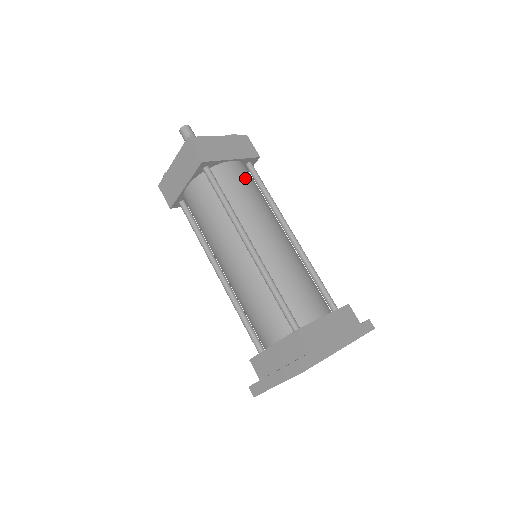
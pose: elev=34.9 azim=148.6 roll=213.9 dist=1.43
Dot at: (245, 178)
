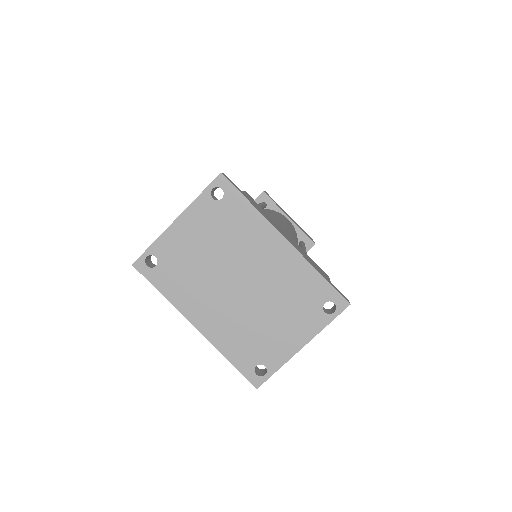
Dot at: occluded
